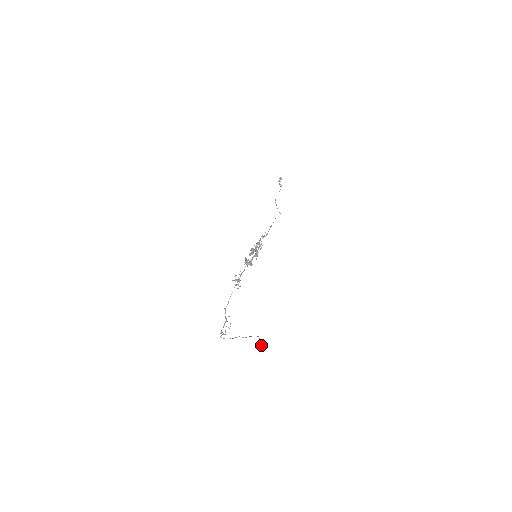
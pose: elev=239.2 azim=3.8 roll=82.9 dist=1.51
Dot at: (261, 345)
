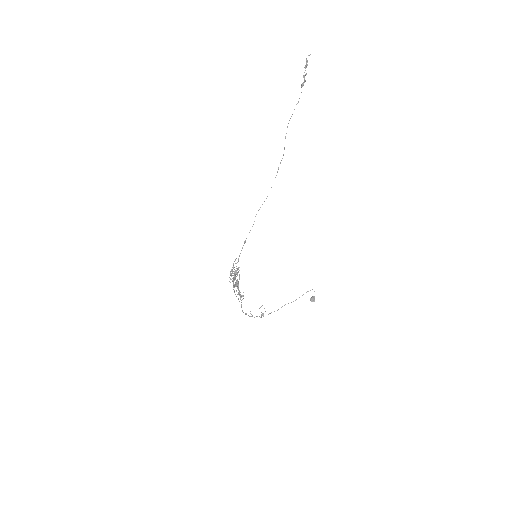
Dot at: (313, 301)
